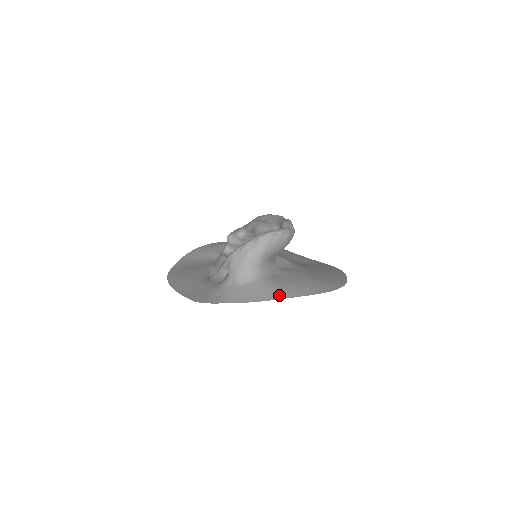
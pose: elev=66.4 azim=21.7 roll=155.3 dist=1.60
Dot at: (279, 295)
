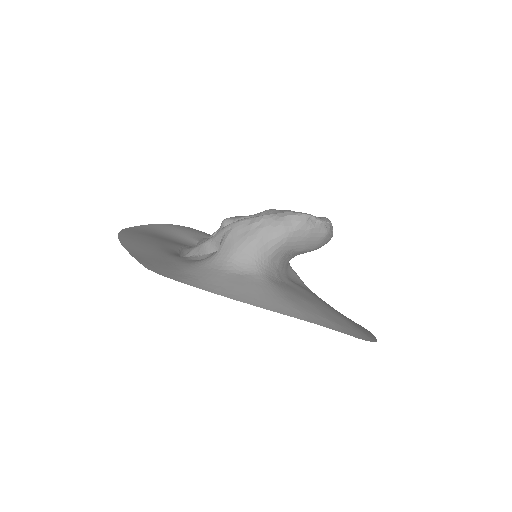
Dot at: (287, 309)
